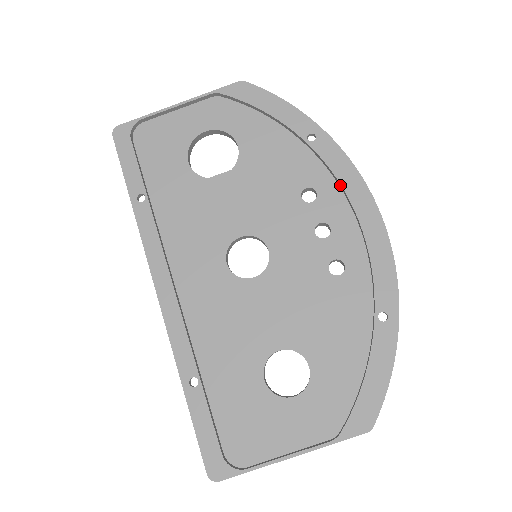
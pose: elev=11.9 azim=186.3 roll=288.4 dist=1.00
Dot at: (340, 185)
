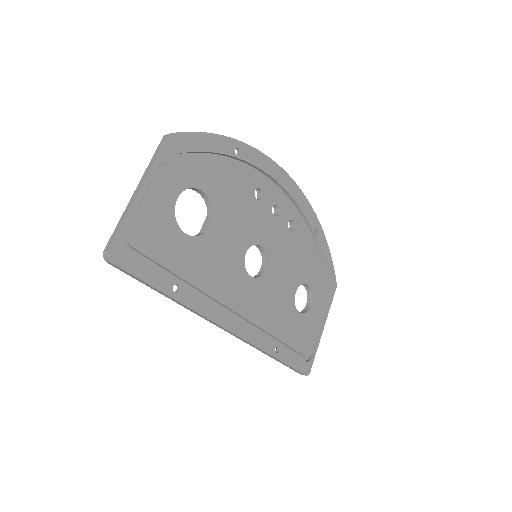
Dot at: (266, 174)
